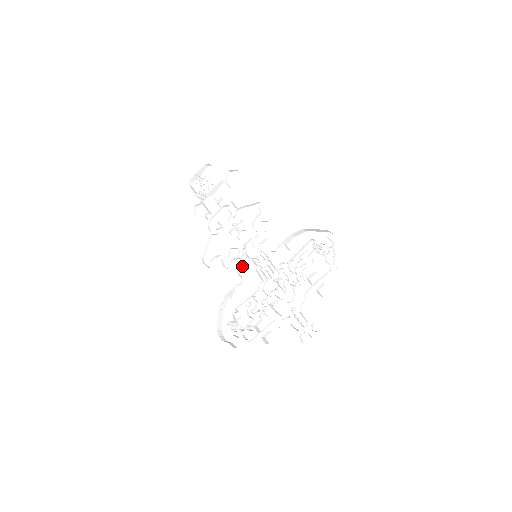
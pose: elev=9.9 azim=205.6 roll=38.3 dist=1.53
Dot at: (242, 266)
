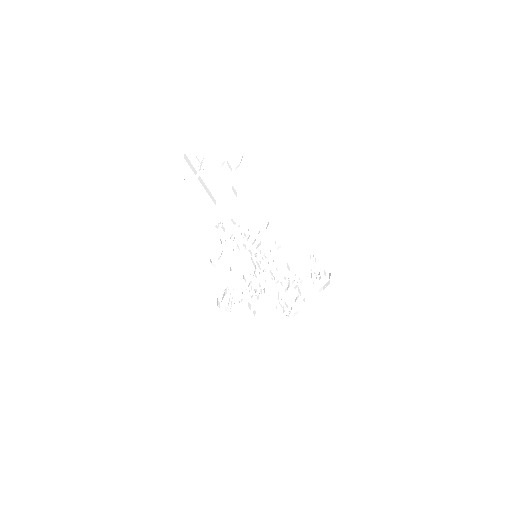
Dot at: (247, 272)
